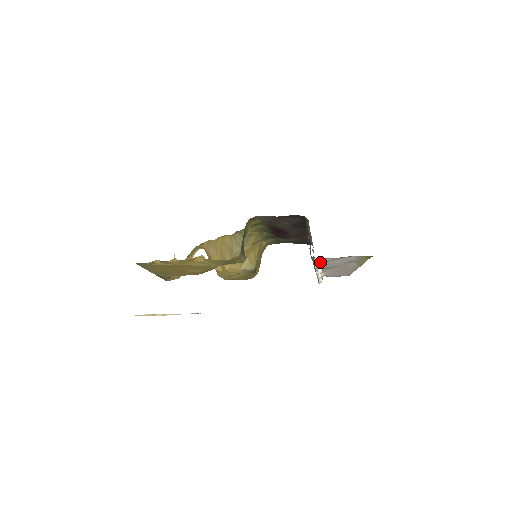
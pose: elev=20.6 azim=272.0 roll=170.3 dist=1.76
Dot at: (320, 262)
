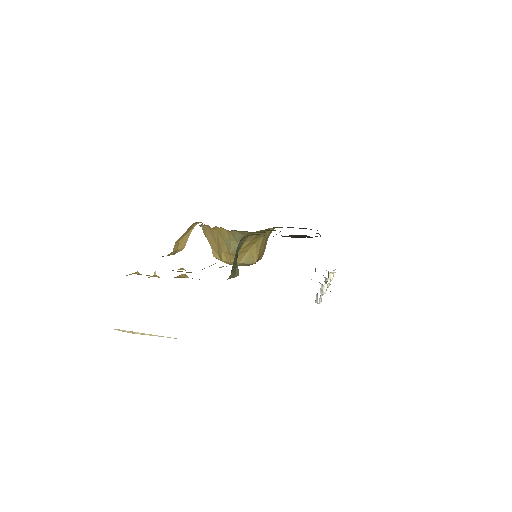
Dot at: occluded
